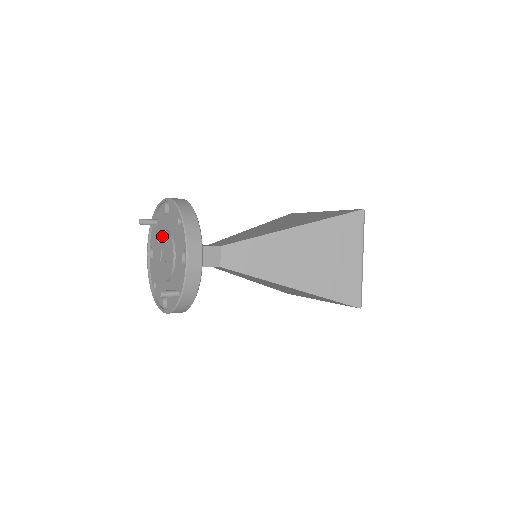
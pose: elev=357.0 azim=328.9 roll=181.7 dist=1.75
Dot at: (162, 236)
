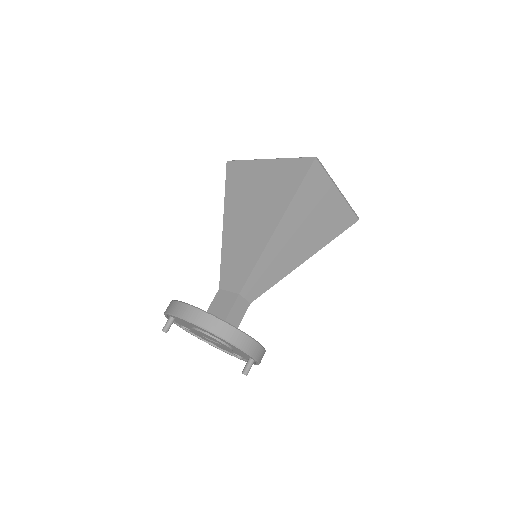
Dot at: occluded
